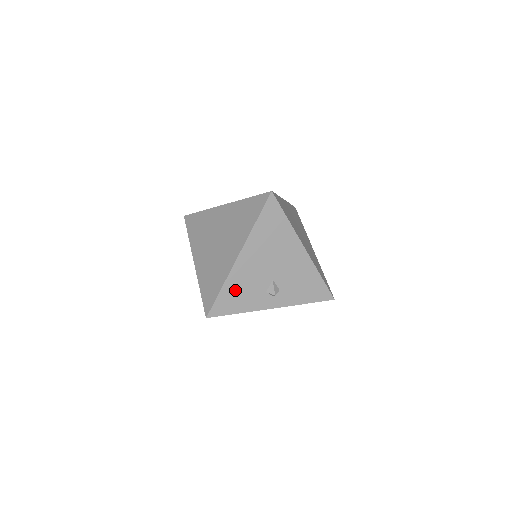
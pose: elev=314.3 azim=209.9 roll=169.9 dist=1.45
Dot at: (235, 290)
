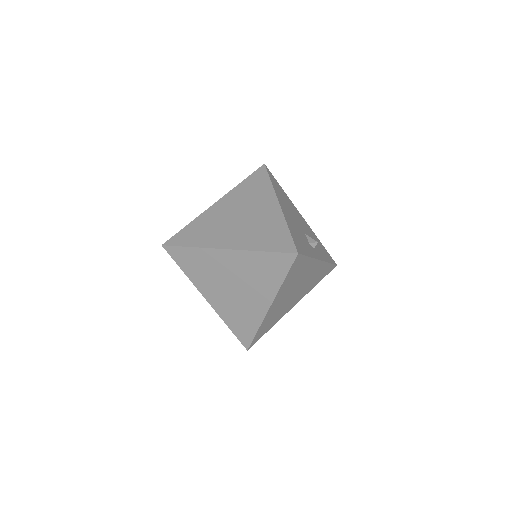
Dot at: (295, 233)
